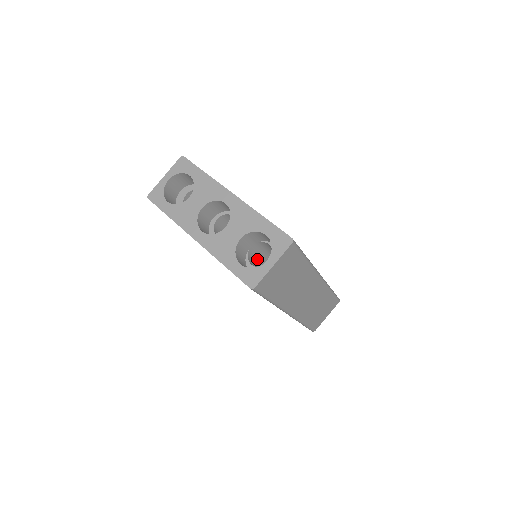
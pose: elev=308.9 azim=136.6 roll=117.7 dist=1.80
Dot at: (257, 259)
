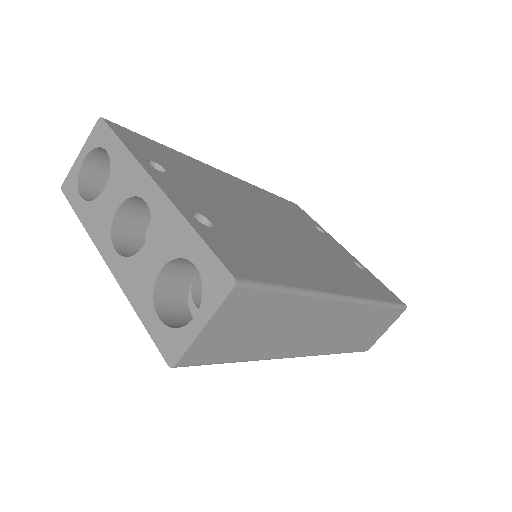
Dot at: occluded
